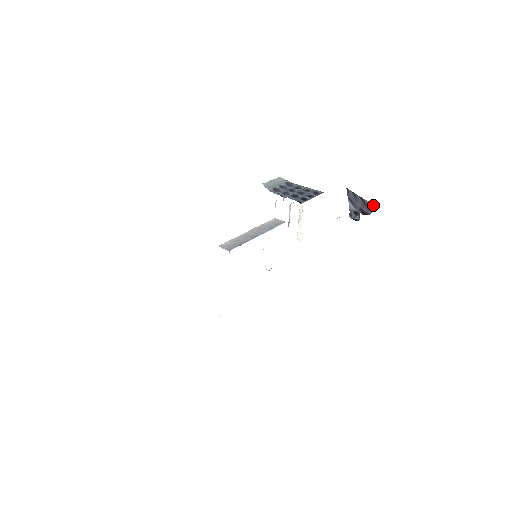
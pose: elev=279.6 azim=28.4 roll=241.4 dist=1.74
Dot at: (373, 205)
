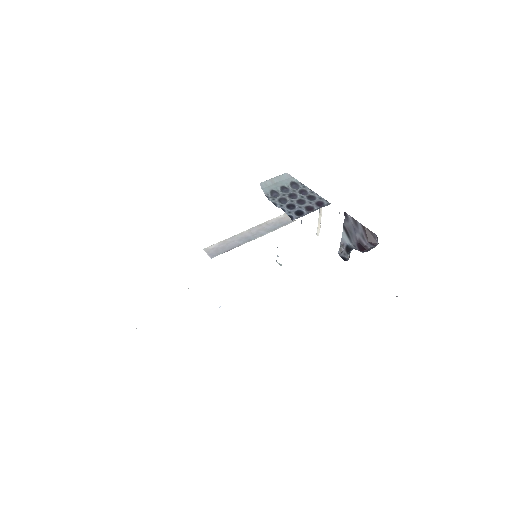
Dot at: (377, 238)
